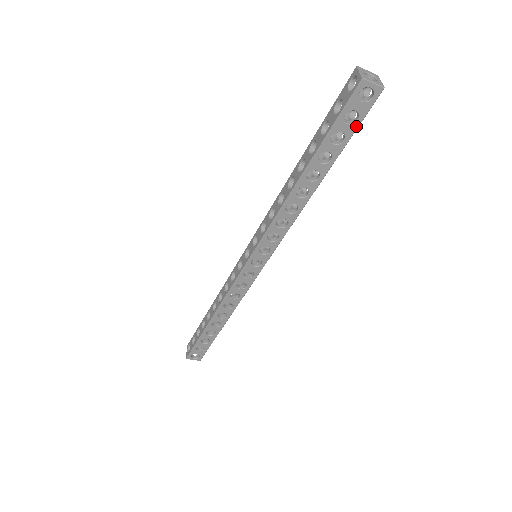
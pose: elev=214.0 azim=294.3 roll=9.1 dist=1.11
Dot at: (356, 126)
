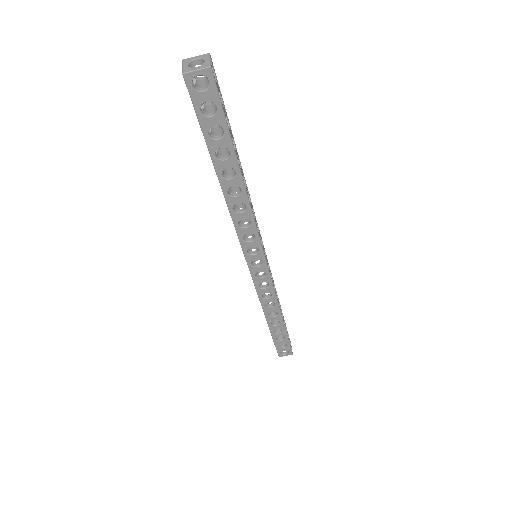
Dot at: (221, 113)
